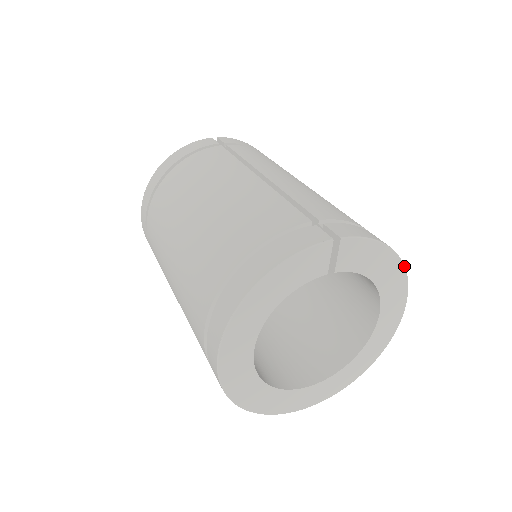
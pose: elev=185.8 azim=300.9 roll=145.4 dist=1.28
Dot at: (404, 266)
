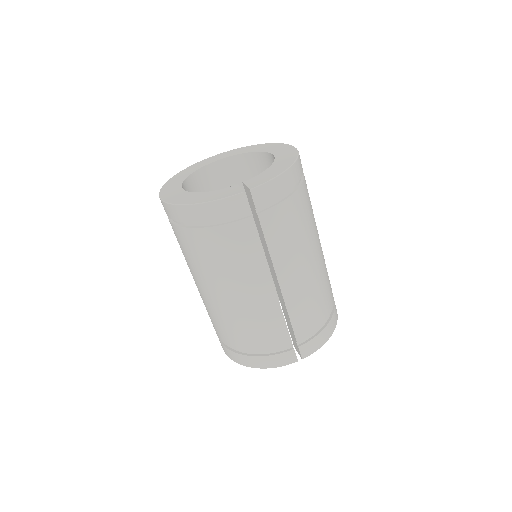
Dot at: occluded
